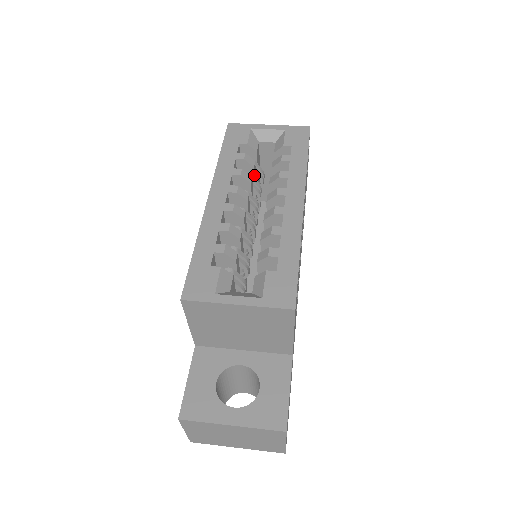
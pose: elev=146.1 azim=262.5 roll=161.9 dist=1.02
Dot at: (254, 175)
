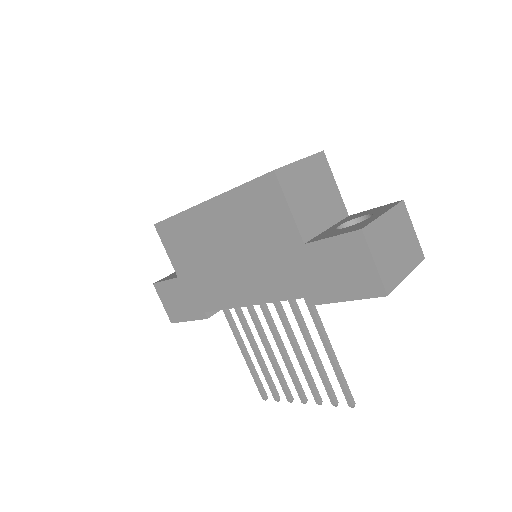
Dot at: occluded
